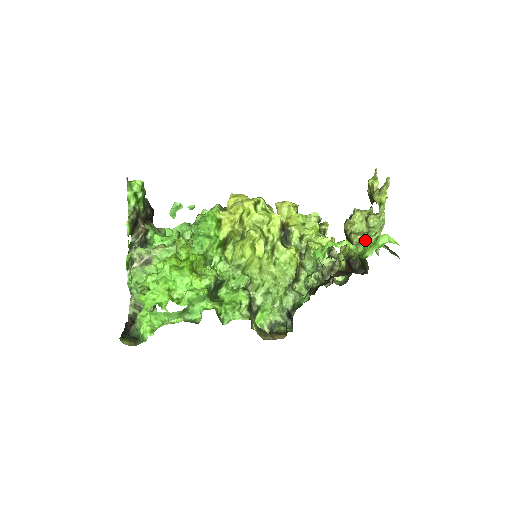
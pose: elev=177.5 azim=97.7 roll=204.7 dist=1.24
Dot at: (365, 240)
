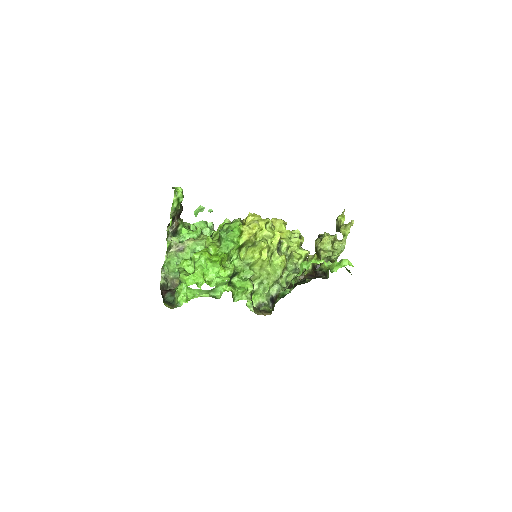
Dot at: (330, 257)
